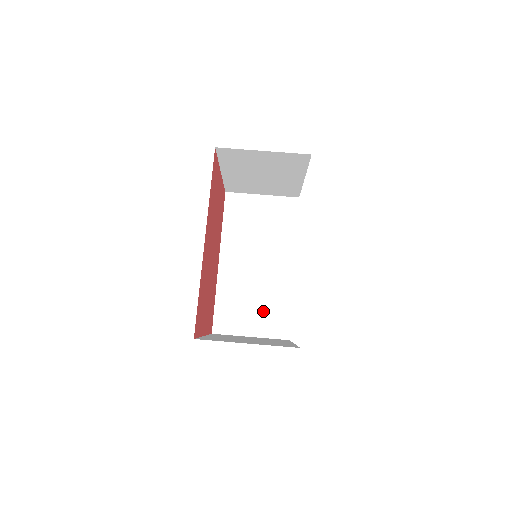
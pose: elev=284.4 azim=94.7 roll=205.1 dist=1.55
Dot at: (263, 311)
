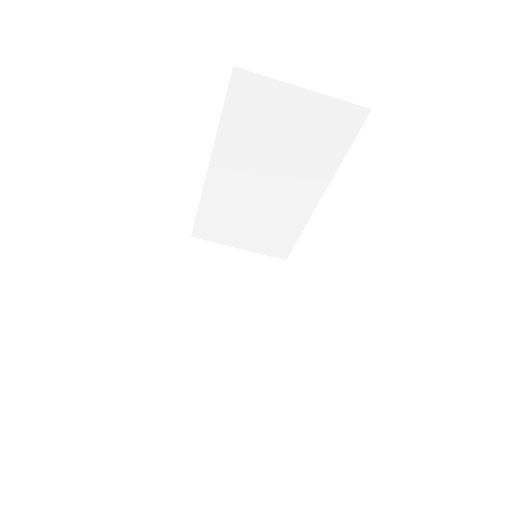
Dot at: (261, 232)
